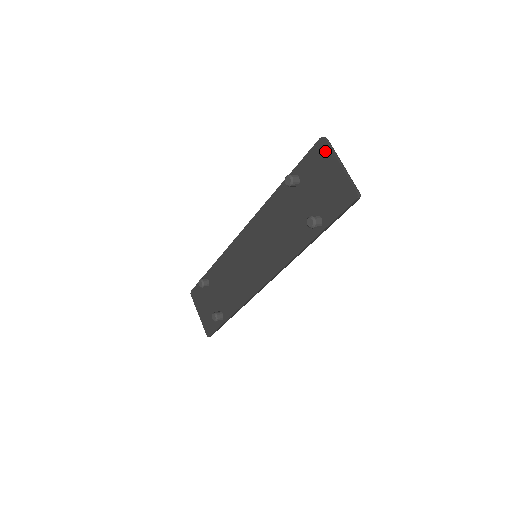
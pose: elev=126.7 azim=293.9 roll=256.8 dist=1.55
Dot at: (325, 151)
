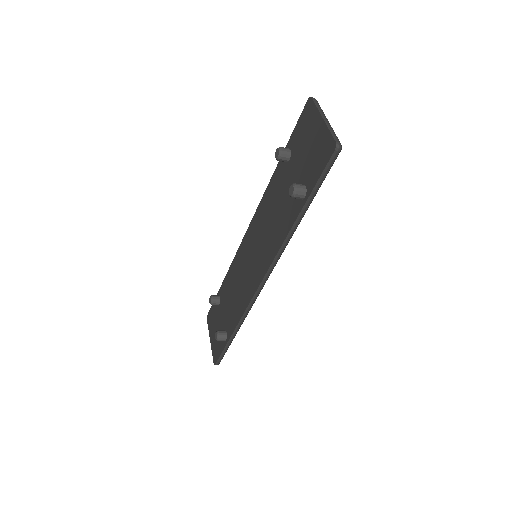
Dot at: (311, 110)
